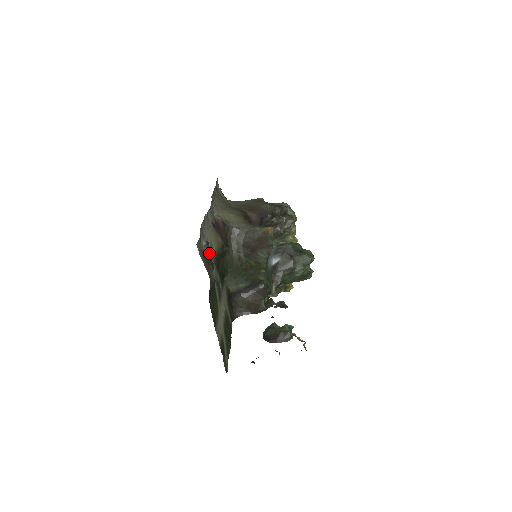
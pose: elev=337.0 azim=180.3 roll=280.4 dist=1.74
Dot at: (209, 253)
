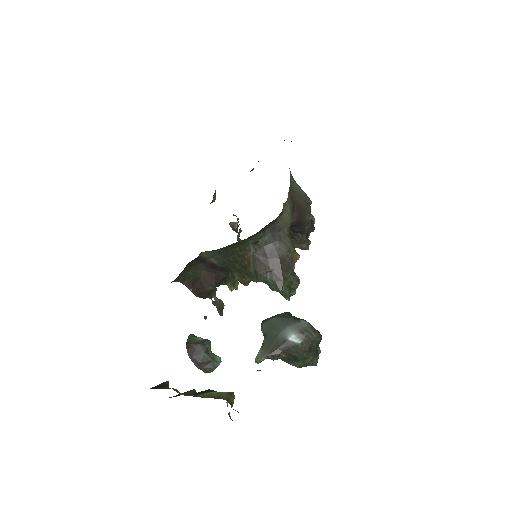
Dot at: occluded
